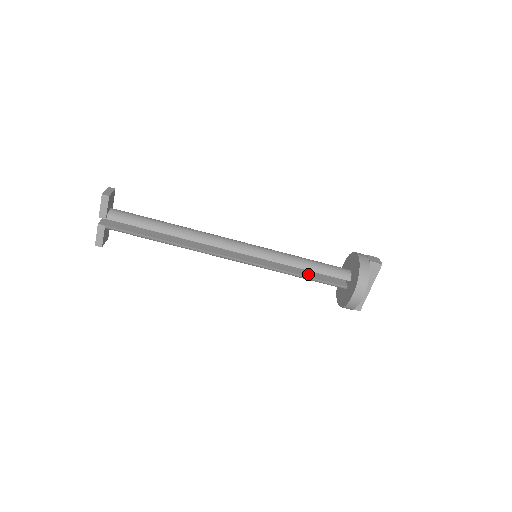
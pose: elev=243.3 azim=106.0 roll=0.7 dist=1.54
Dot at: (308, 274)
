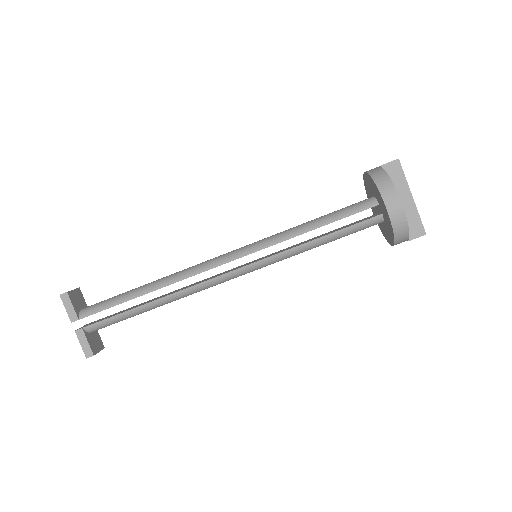
Dot at: (326, 234)
